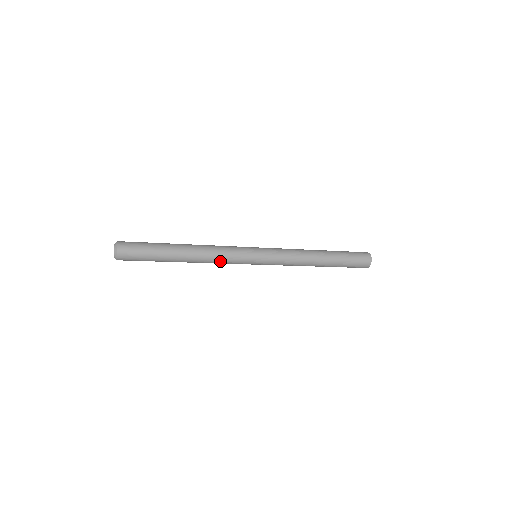
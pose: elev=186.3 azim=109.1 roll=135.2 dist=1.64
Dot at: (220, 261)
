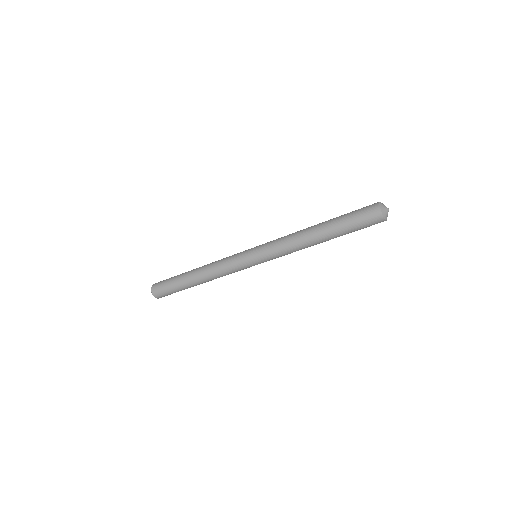
Dot at: (222, 271)
